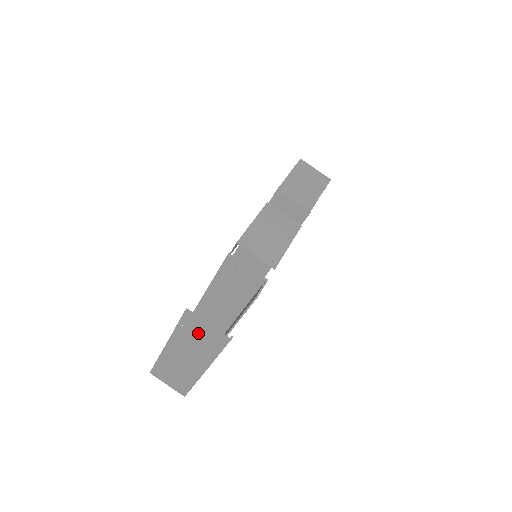
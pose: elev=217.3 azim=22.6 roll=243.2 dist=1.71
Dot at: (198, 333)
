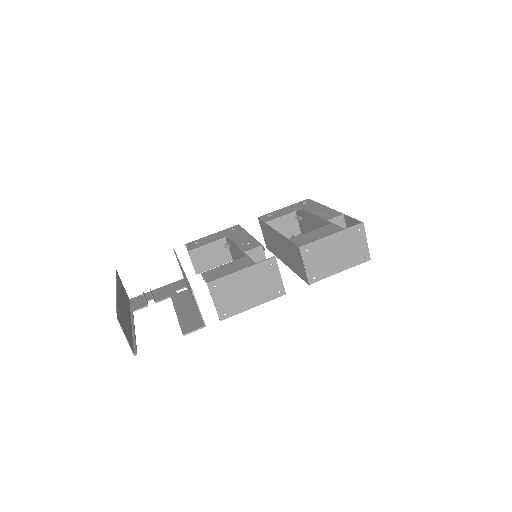
Dot at: (124, 325)
